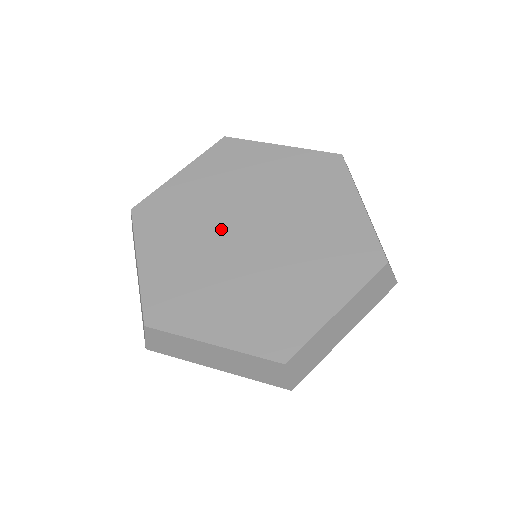
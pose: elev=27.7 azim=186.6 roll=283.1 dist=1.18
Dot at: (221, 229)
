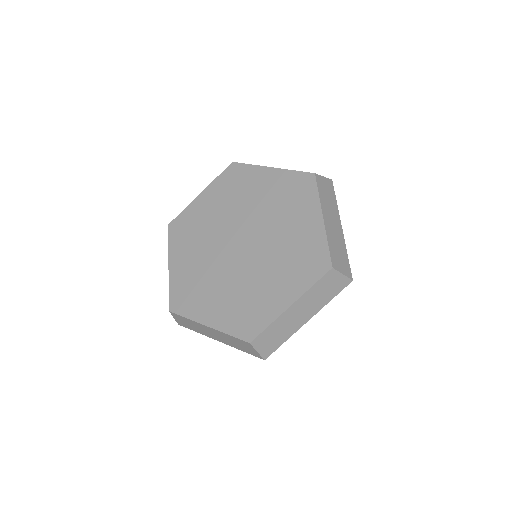
Dot at: (224, 260)
